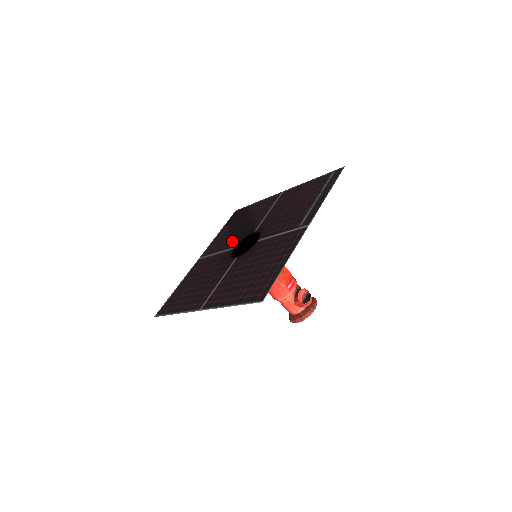
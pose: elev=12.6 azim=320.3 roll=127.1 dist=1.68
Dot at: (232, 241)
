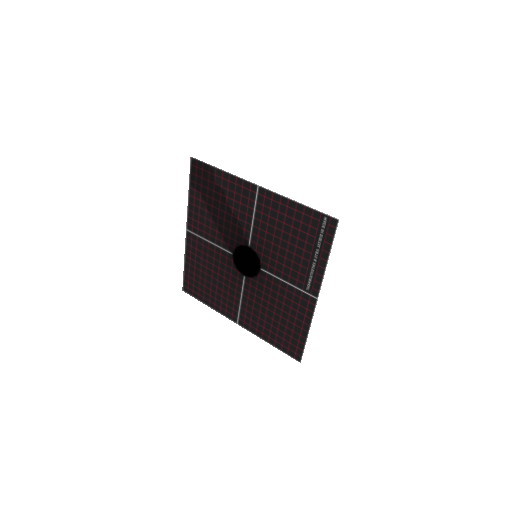
Dot at: (223, 237)
